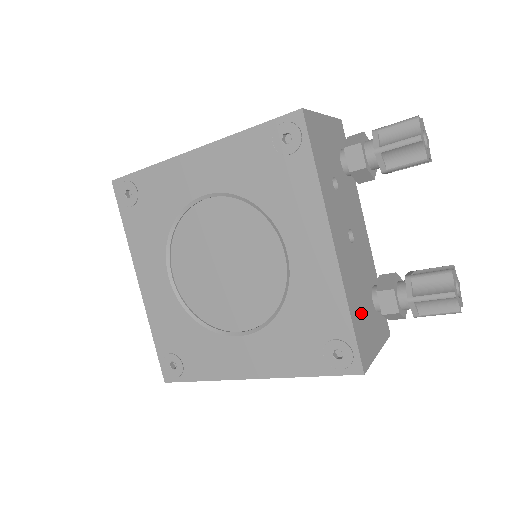
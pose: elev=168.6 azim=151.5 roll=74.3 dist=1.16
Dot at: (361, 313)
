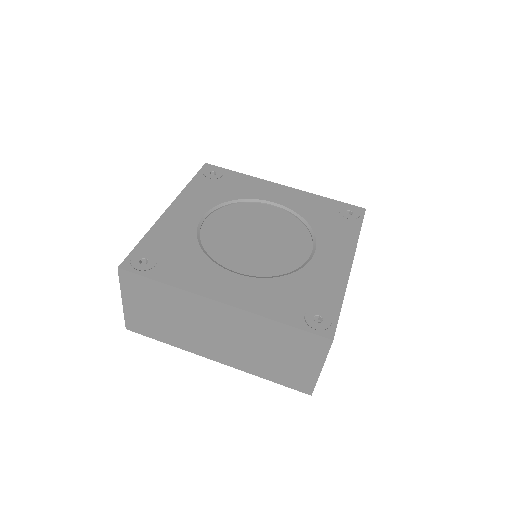
Dot at: occluded
